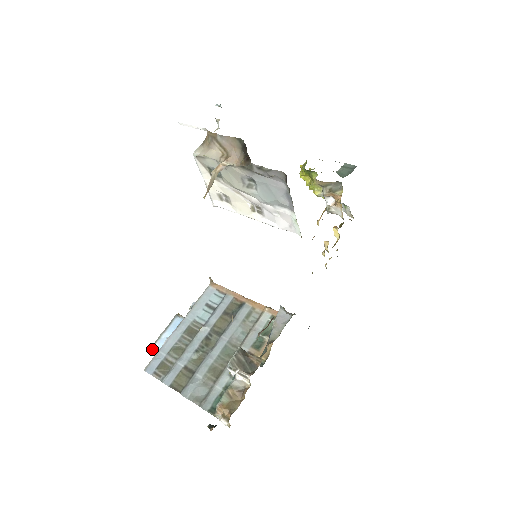
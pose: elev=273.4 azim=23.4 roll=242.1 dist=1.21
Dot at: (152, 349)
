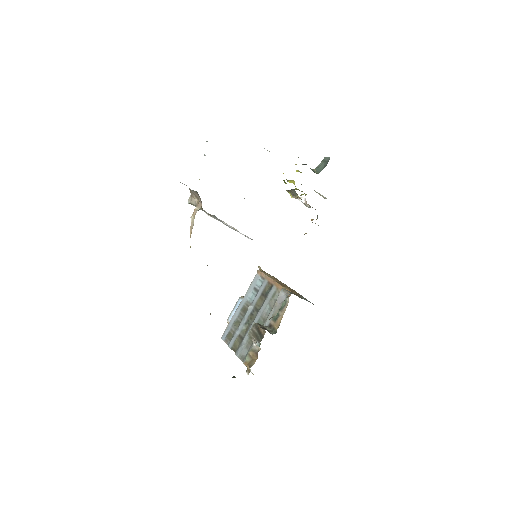
Dot at: (227, 322)
